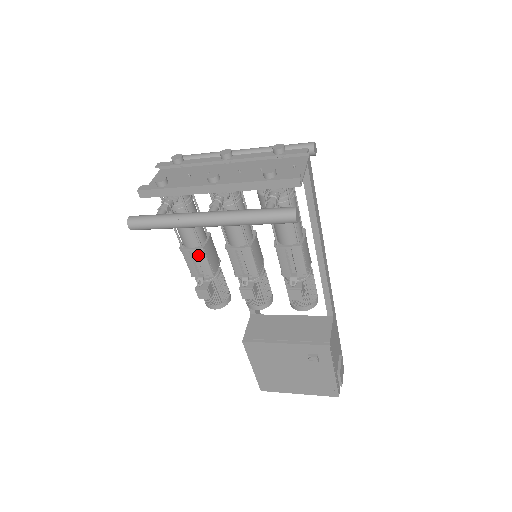
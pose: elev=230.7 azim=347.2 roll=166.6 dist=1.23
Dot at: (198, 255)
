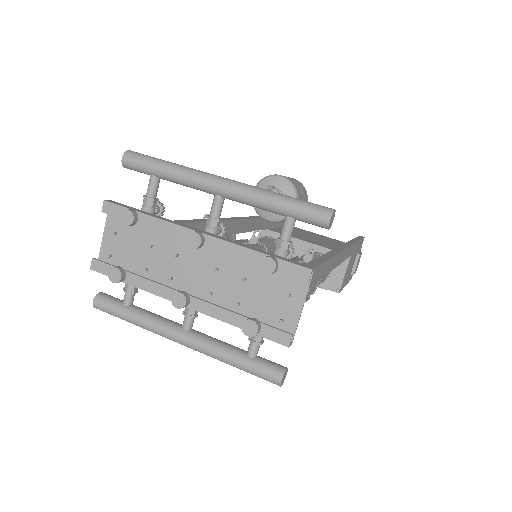
Dot at: occluded
